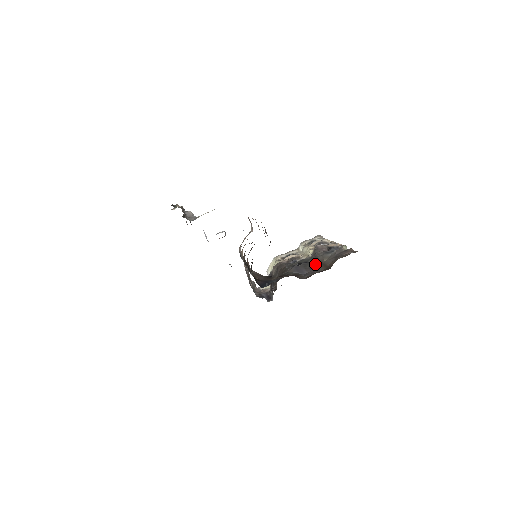
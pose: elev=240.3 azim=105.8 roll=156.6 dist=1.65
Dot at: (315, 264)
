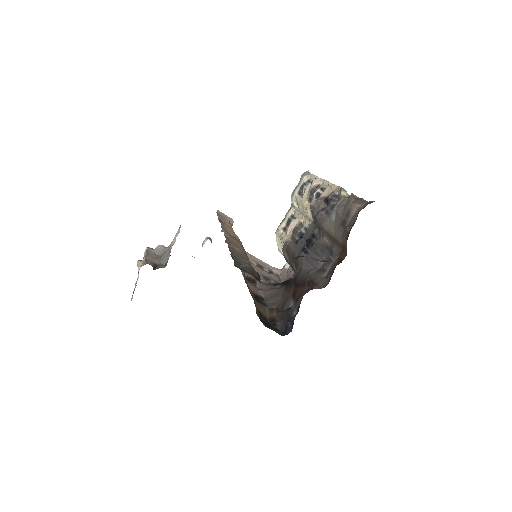
Dot at: (324, 241)
